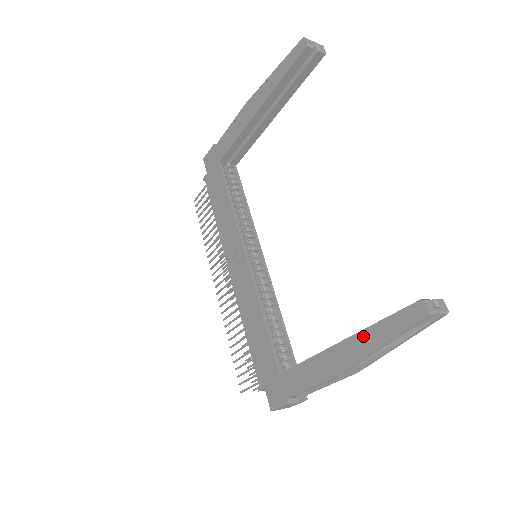
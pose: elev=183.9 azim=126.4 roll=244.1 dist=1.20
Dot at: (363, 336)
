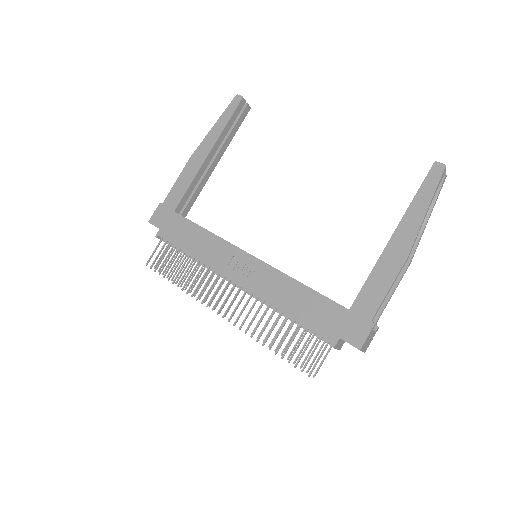
Dot at: (409, 214)
